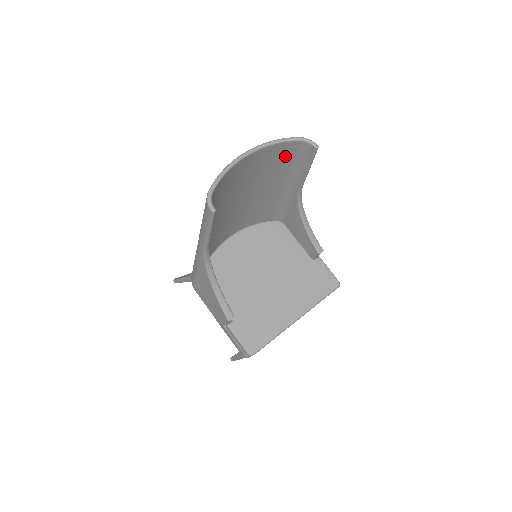
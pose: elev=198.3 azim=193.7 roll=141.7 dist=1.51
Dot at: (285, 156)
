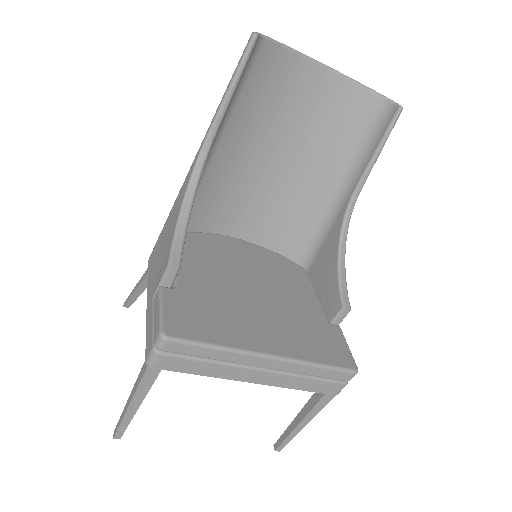
Dot at: (356, 120)
